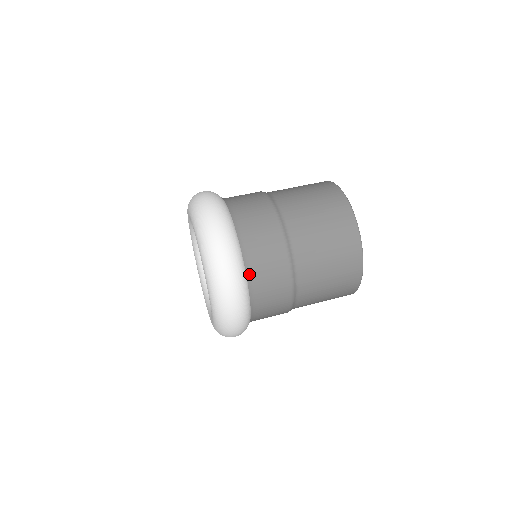
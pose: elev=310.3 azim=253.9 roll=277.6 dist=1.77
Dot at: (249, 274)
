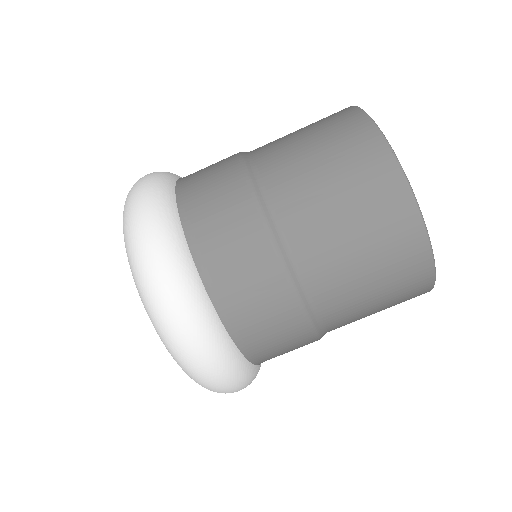
Dot at: occluded
